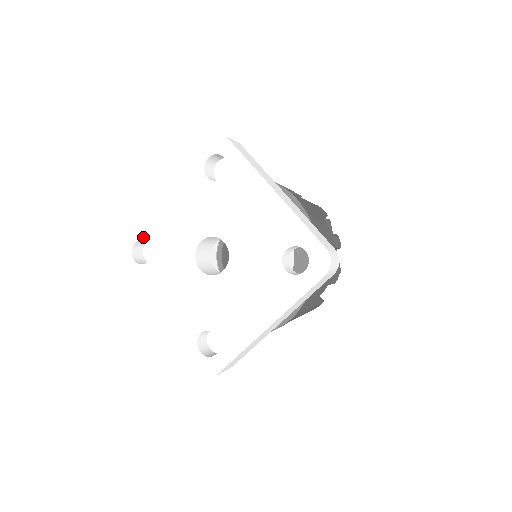
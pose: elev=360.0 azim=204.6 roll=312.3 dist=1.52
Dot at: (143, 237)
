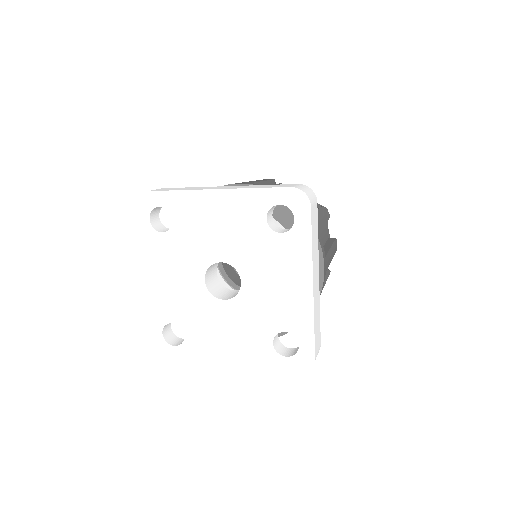
Dot at: (163, 323)
